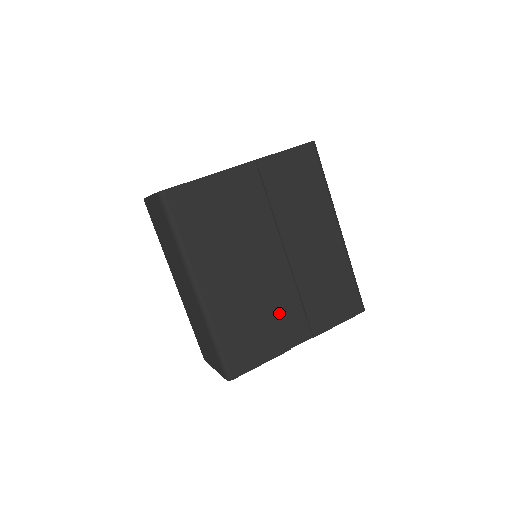
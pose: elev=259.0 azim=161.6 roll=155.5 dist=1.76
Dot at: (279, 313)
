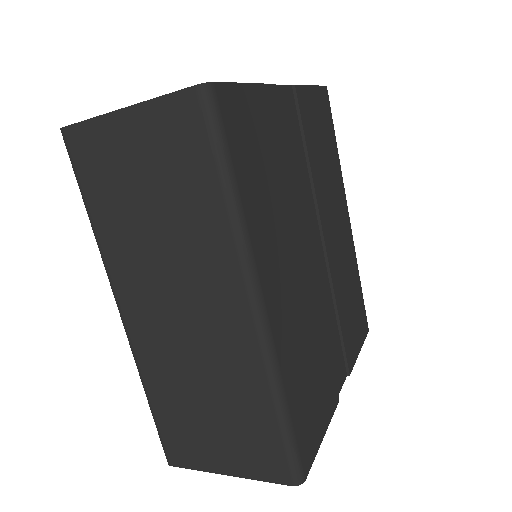
Dot at: occluded
